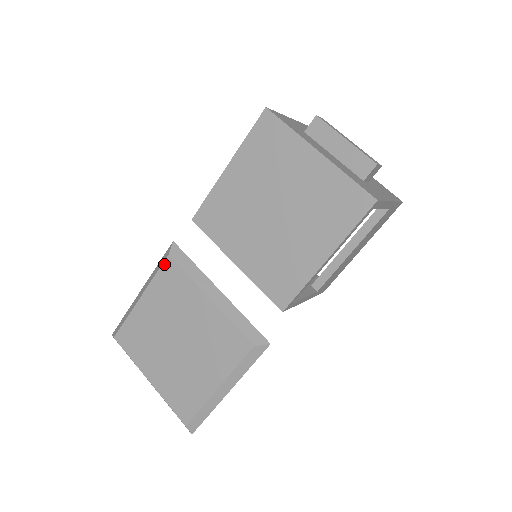
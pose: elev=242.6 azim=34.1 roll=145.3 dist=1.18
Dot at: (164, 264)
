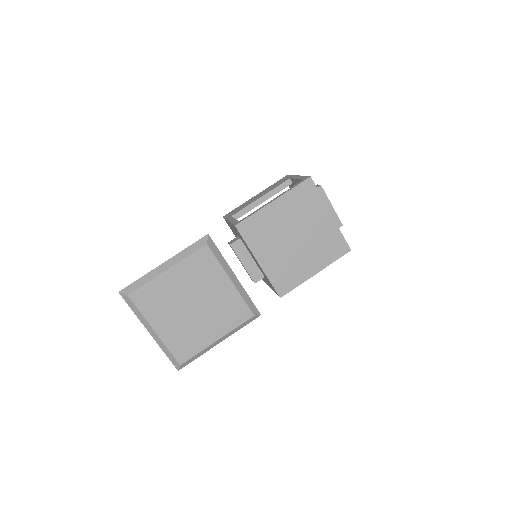
Dot at: (200, 250)
